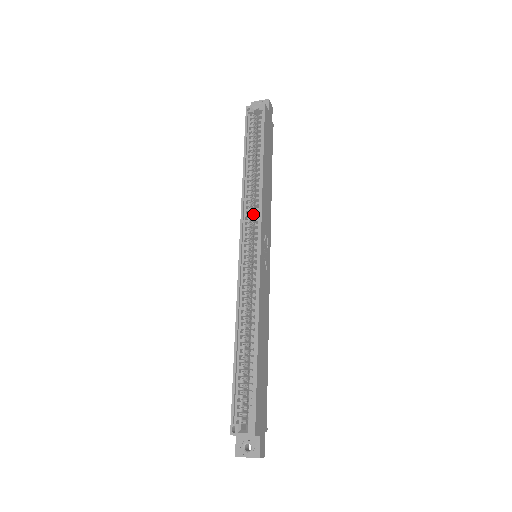
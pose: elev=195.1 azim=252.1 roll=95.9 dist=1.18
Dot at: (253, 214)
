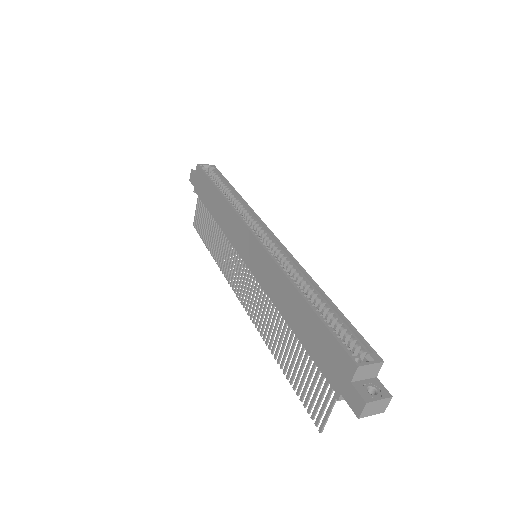
Dot at: occluded
